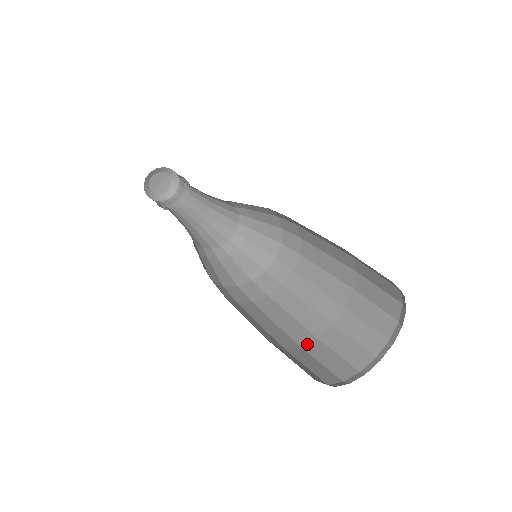
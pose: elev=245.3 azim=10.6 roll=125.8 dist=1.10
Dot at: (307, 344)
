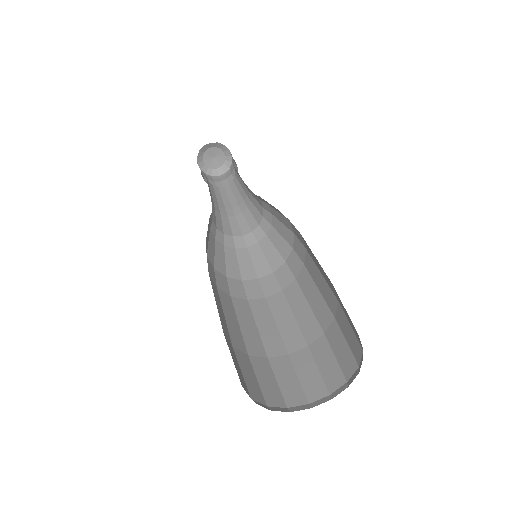
Dot at: (239, 351)
